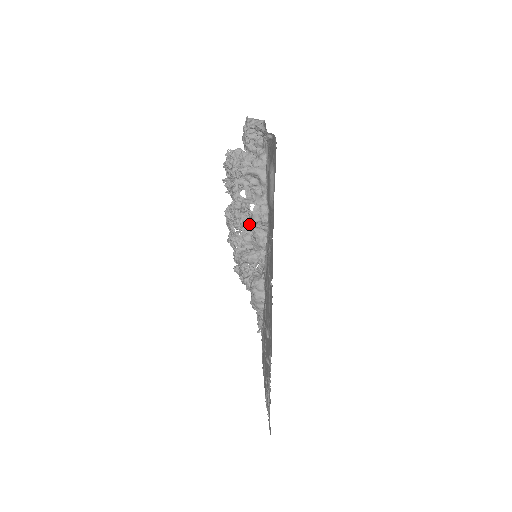
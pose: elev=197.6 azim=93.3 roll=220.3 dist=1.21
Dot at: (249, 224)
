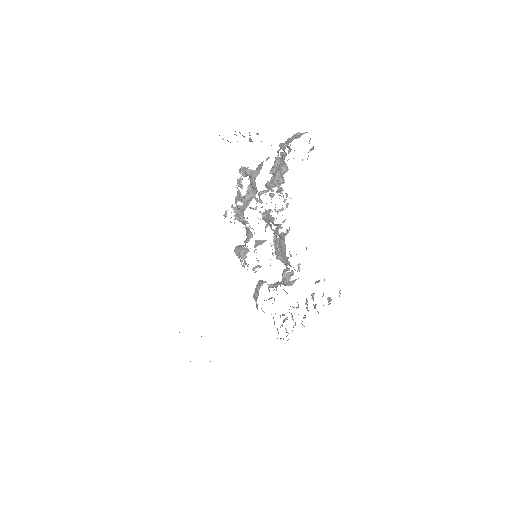
Dot at: (235, 219)
